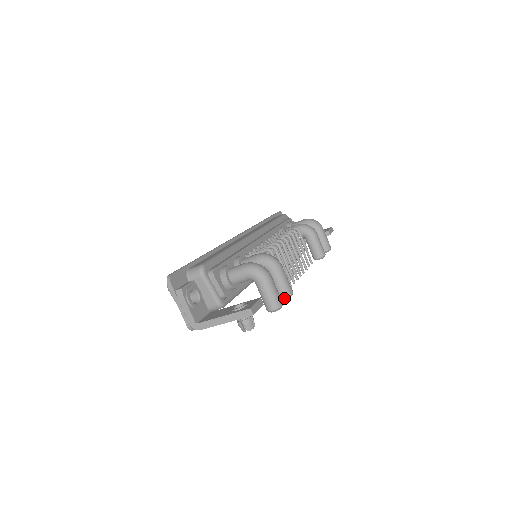
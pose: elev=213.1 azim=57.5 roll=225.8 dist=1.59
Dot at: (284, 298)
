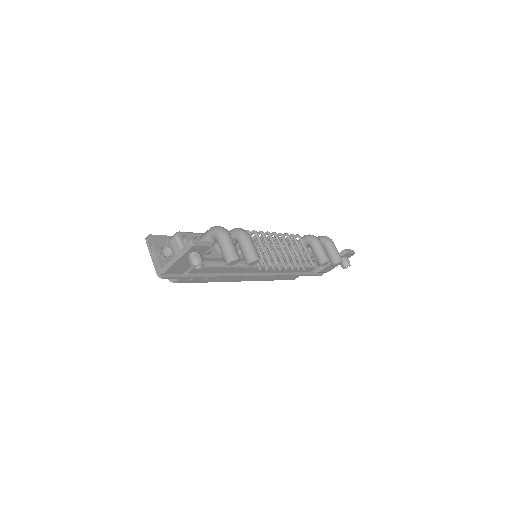
Dot at: (249, 261)
